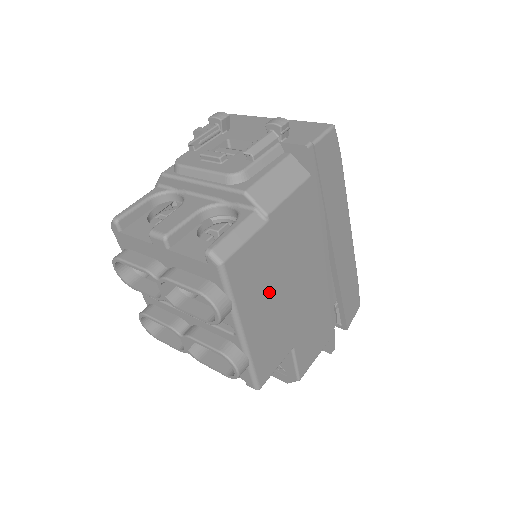
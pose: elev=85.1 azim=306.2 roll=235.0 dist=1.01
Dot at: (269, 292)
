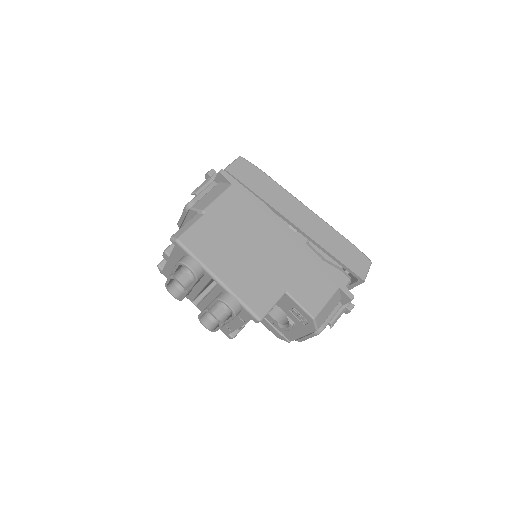
Dot at: (231, 253)
